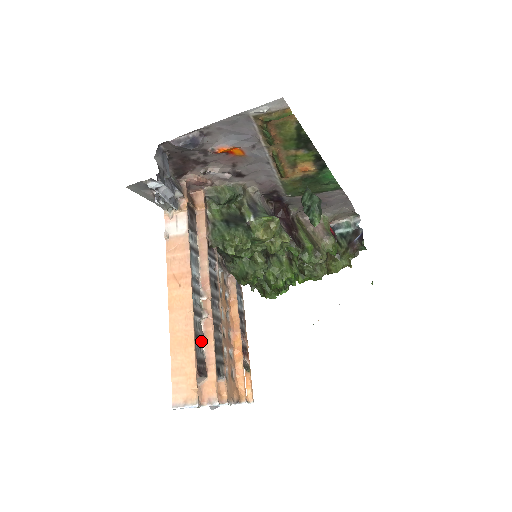
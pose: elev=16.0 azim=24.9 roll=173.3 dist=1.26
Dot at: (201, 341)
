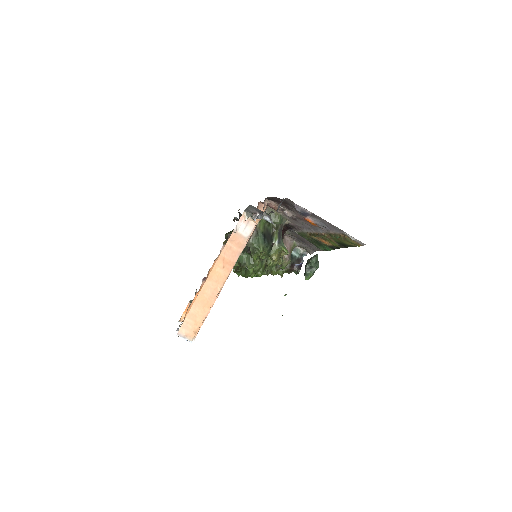
Dot at: occluded
